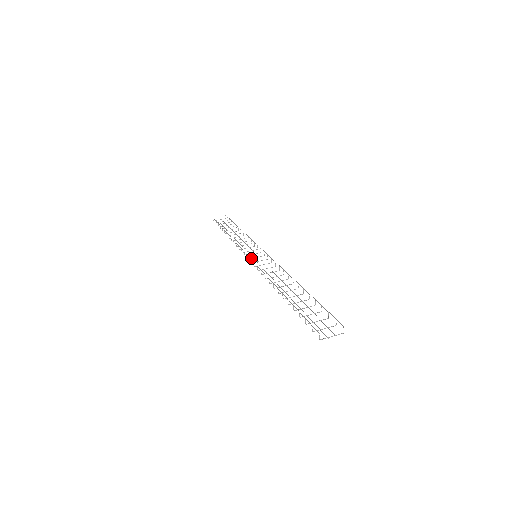
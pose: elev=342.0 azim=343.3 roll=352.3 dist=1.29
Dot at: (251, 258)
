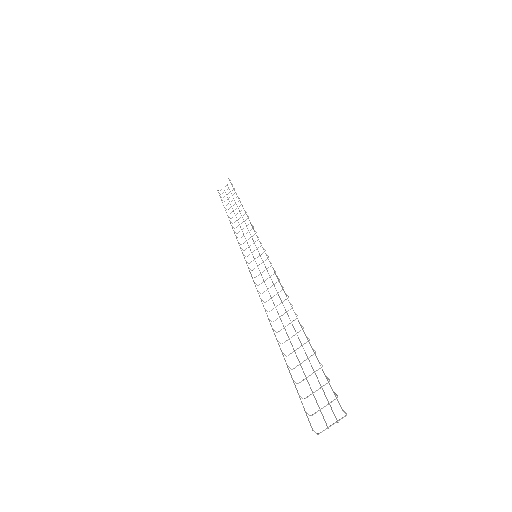
Dot at: occluded
